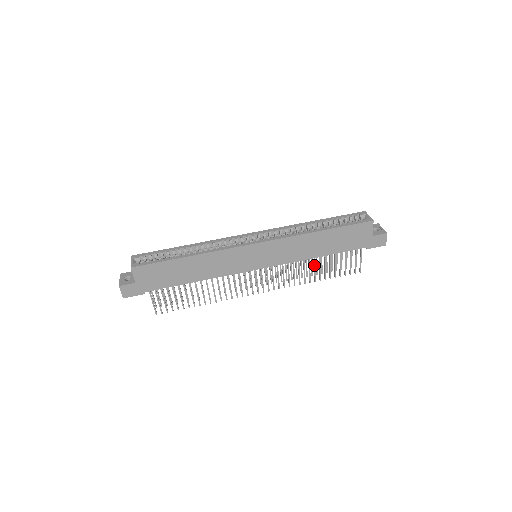
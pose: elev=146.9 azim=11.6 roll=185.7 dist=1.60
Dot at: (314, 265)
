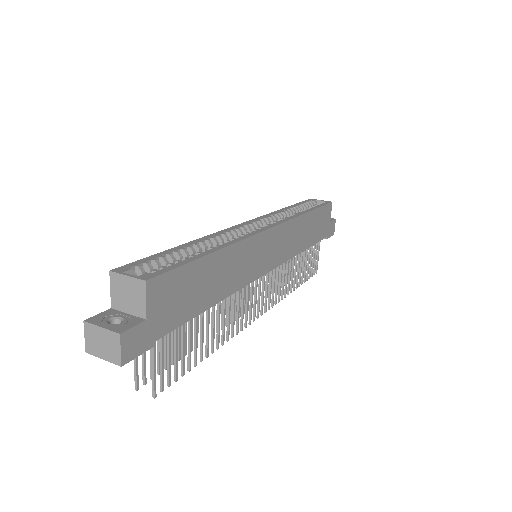
Dot at: (296, 265)
